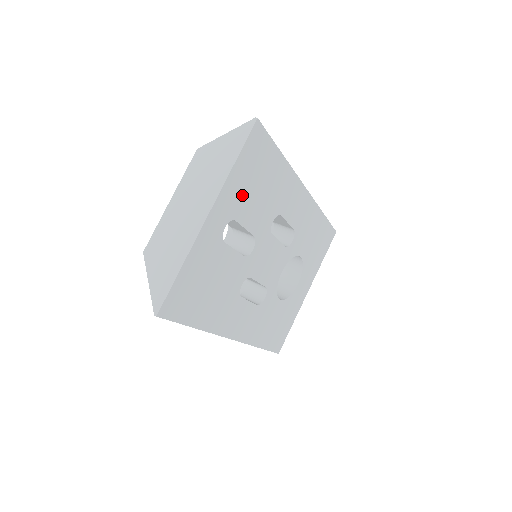
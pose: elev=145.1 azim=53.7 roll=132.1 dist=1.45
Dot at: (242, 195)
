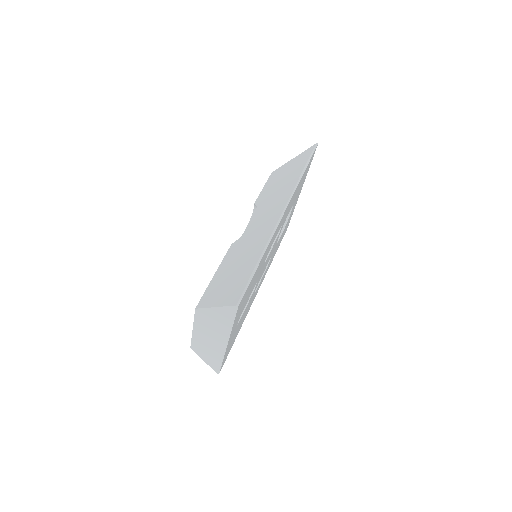
Dot at: occluded
